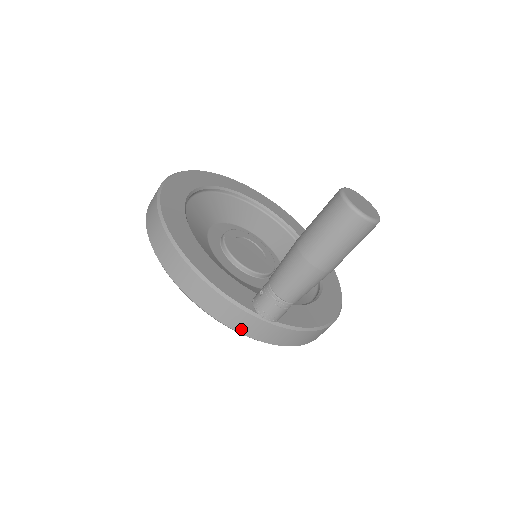
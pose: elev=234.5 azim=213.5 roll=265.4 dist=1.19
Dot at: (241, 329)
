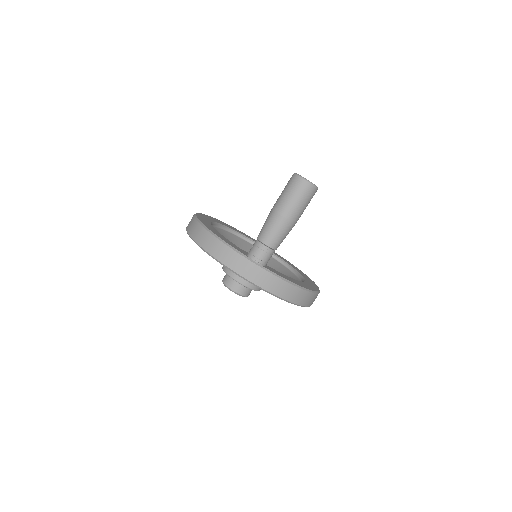
Dot at: (239, 270)
